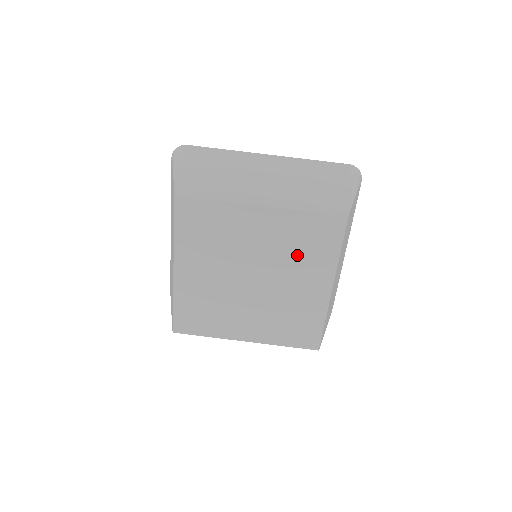
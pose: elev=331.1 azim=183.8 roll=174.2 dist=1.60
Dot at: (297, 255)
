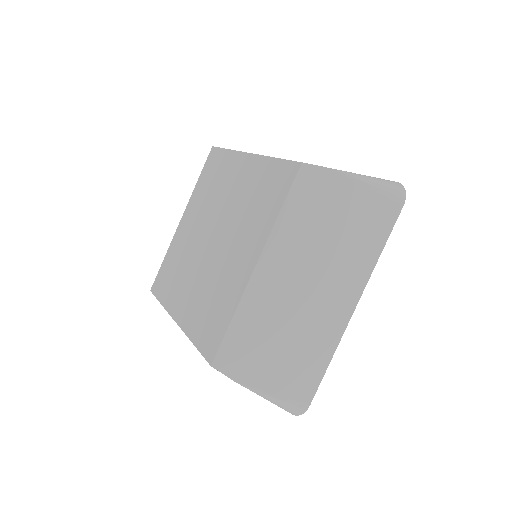
Dot at: (215, 191)
